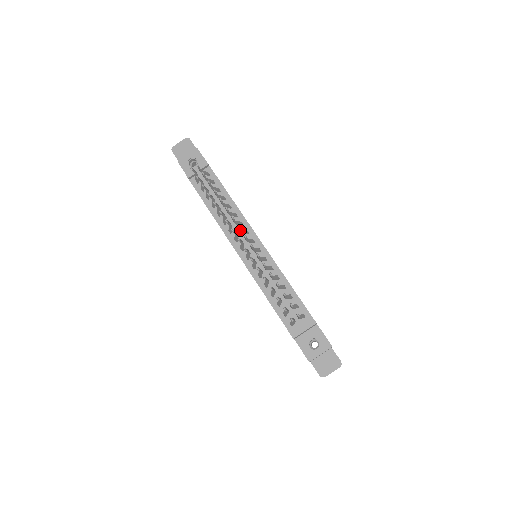
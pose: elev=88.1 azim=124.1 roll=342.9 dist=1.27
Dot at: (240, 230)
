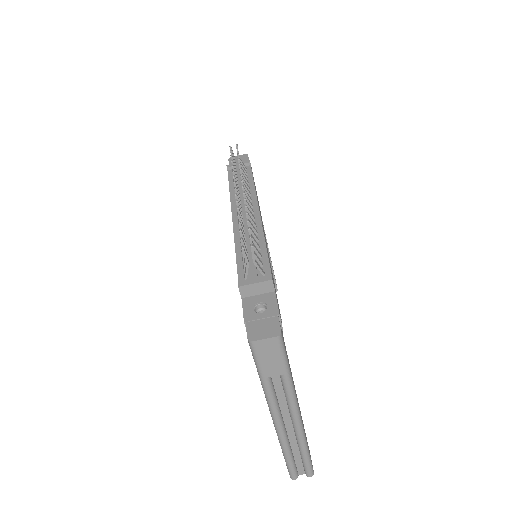
Dot at: occluded
